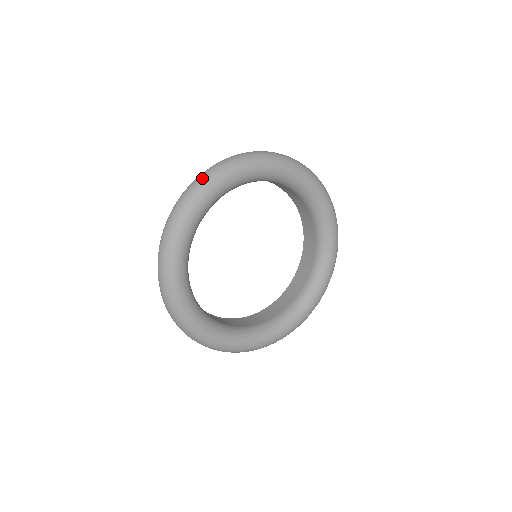
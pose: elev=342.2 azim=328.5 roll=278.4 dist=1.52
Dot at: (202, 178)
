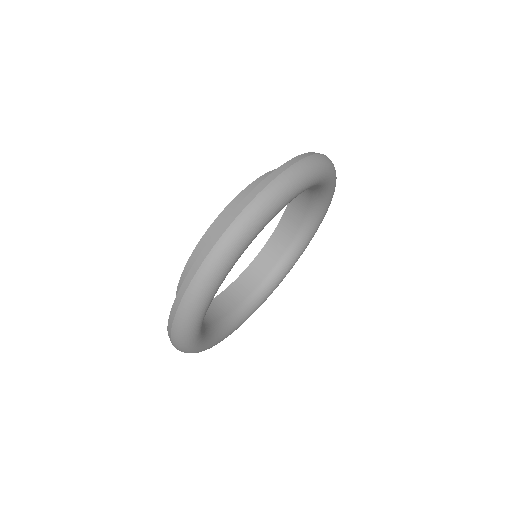
Dot at: (177, 340)
